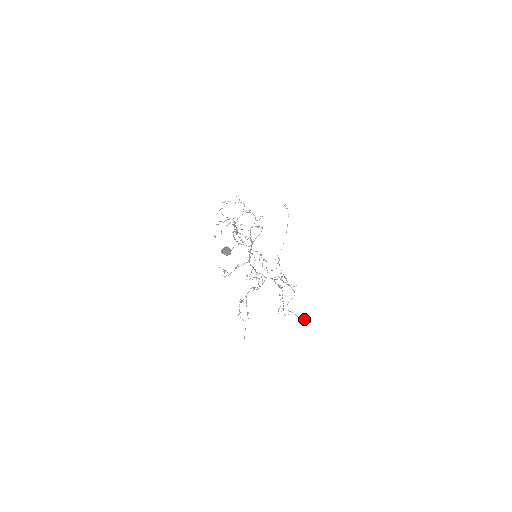
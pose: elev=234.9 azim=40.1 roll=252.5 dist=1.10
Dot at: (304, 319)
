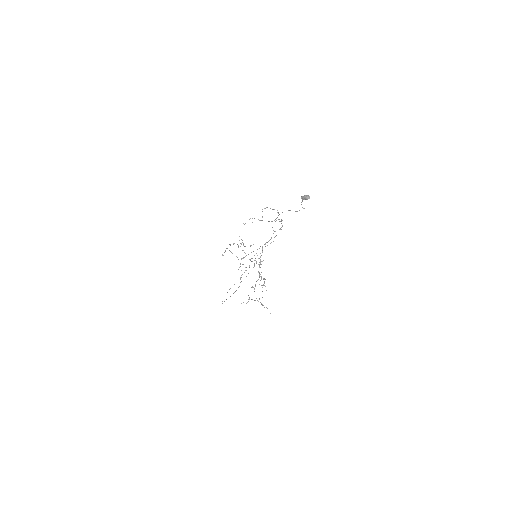
Dot at: occluded
